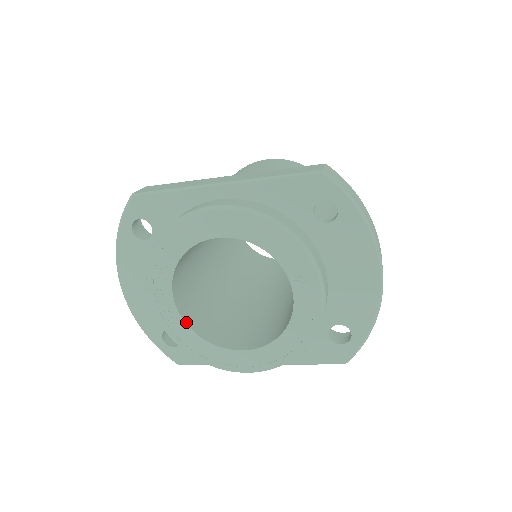
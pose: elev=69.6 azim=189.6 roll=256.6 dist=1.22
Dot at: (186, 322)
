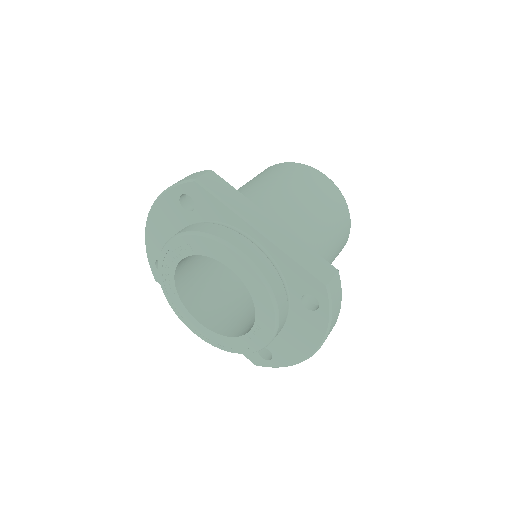
Dot at: (175, 281)
